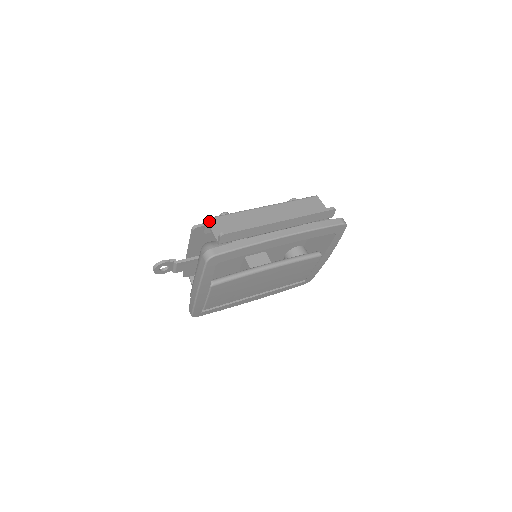
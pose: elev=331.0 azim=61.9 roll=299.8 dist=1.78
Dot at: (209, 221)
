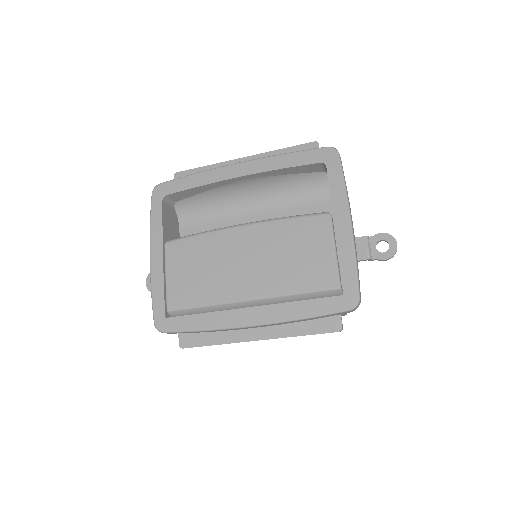
Dot at: occluded
